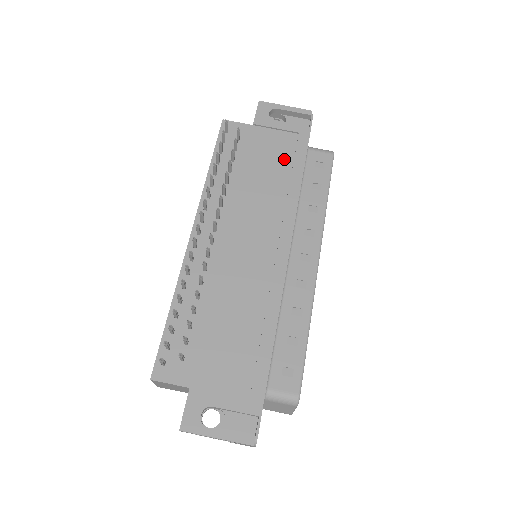
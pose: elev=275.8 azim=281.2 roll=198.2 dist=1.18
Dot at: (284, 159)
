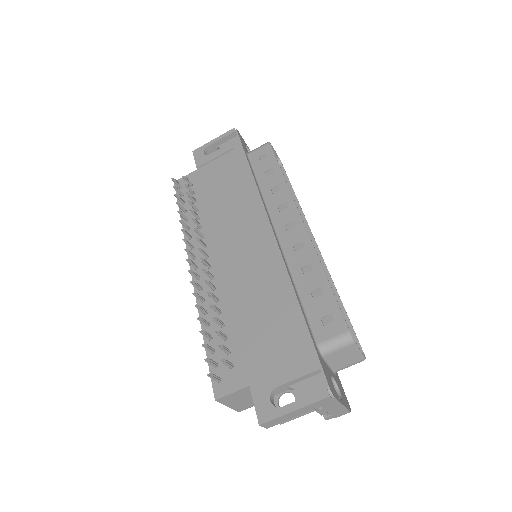
Dot at: (232, 173)
